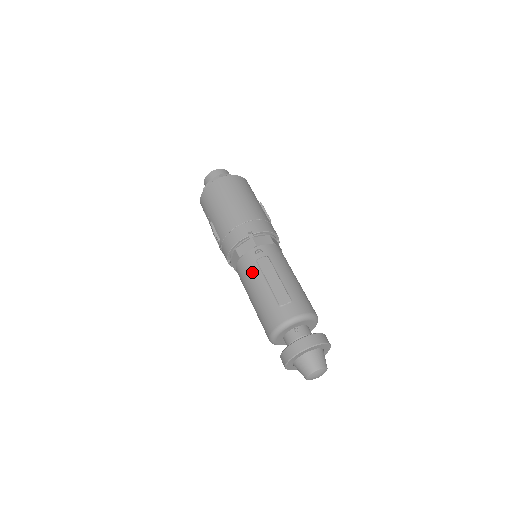
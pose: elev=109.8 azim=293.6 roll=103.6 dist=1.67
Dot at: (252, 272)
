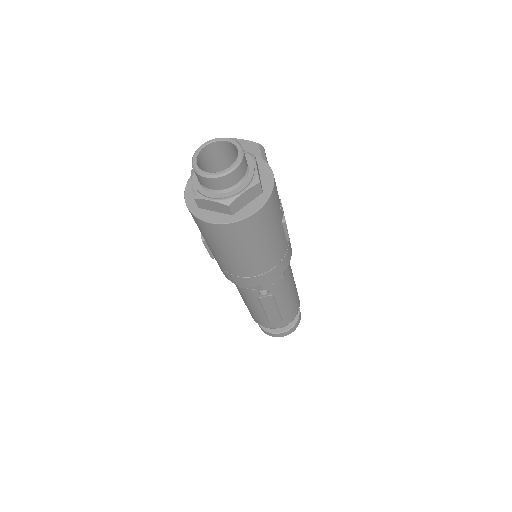
Dot at: (250, 300)
